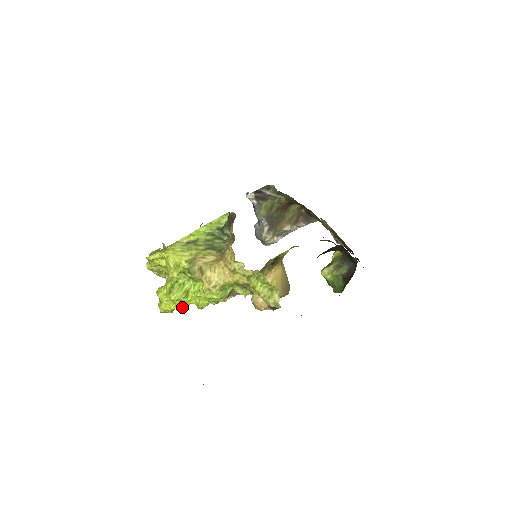
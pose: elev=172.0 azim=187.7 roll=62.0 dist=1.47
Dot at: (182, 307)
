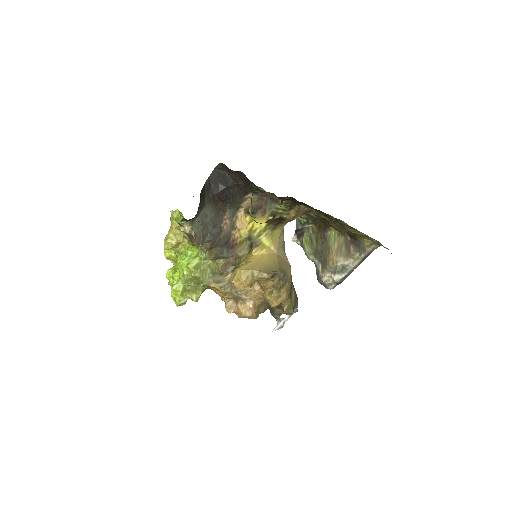
Dot at: (173, 283)
